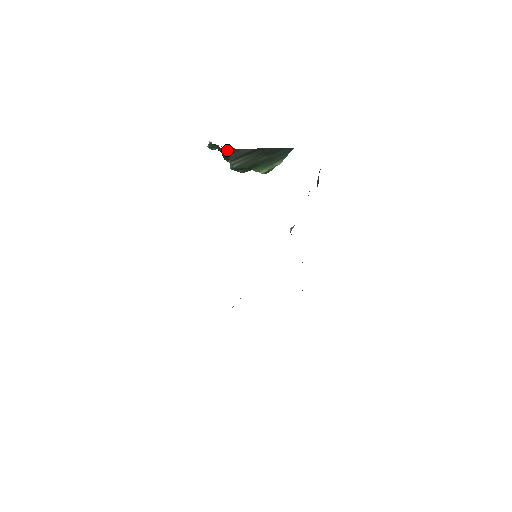
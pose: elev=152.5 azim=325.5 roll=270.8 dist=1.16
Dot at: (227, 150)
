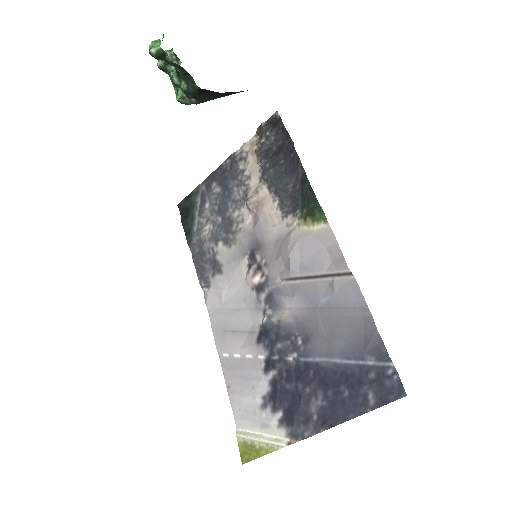
Dot at: (206, 91)
